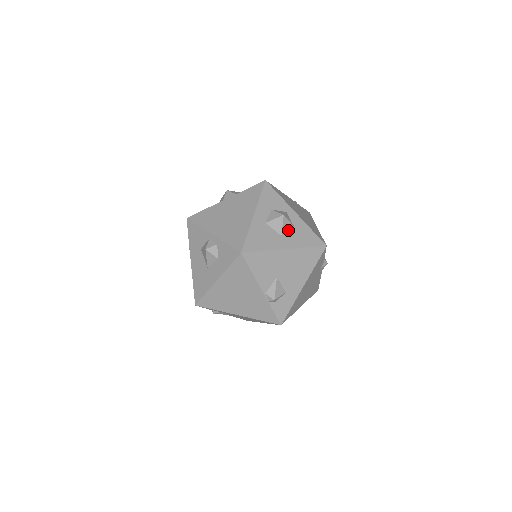
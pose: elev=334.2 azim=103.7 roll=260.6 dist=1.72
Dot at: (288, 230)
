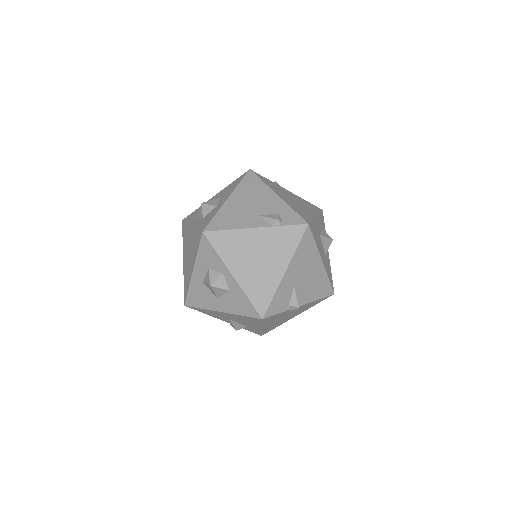
Dot at: (224, 294)
